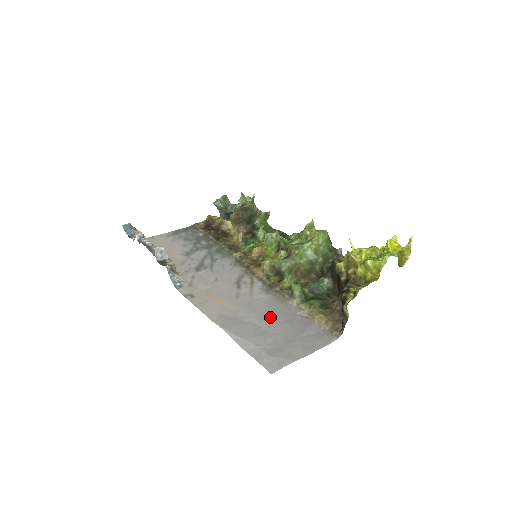
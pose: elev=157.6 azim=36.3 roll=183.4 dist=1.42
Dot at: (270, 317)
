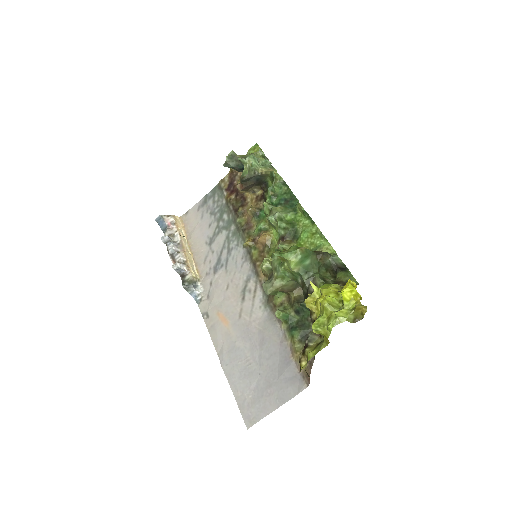
Dot at: (260, 349)
